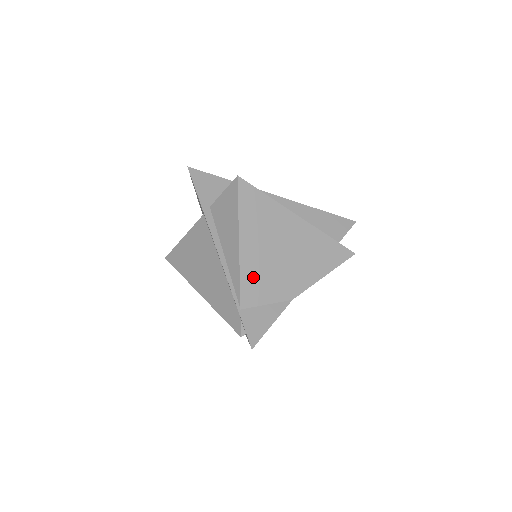
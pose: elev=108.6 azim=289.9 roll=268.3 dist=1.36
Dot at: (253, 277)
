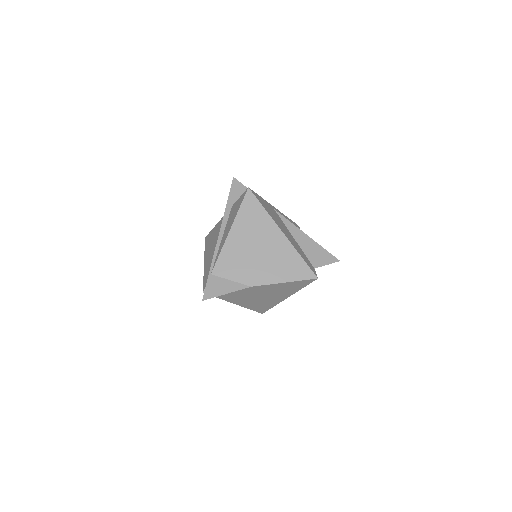
Dot at: (229, 257)
